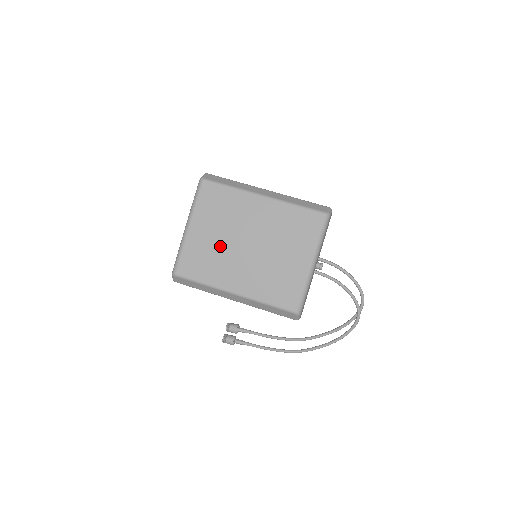
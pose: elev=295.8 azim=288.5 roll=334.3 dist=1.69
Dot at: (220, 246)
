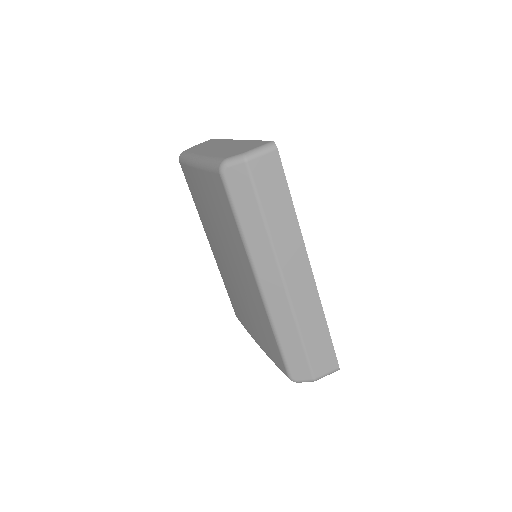
Dot at: (210, 221)
